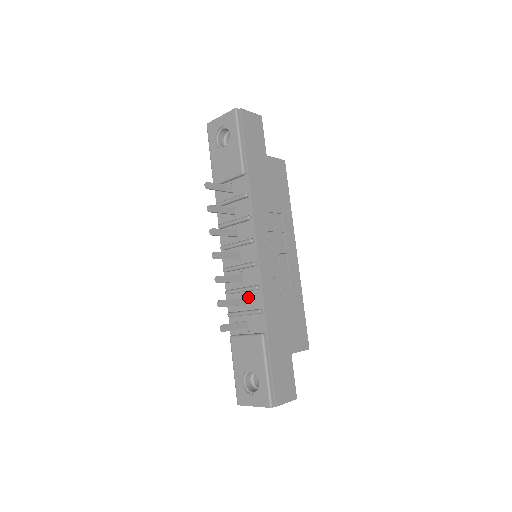
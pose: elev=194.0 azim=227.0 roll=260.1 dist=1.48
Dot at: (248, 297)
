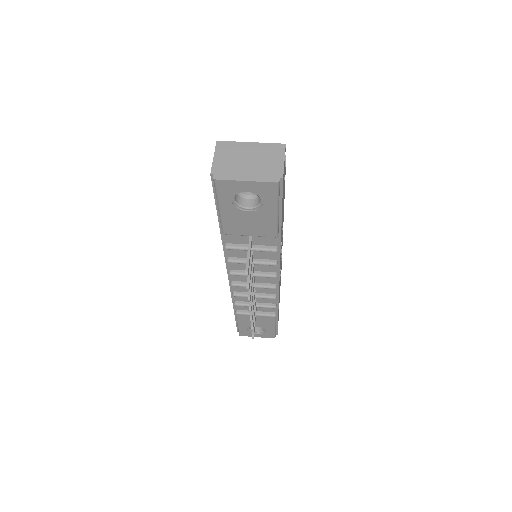
Dot at: (260, 298)
